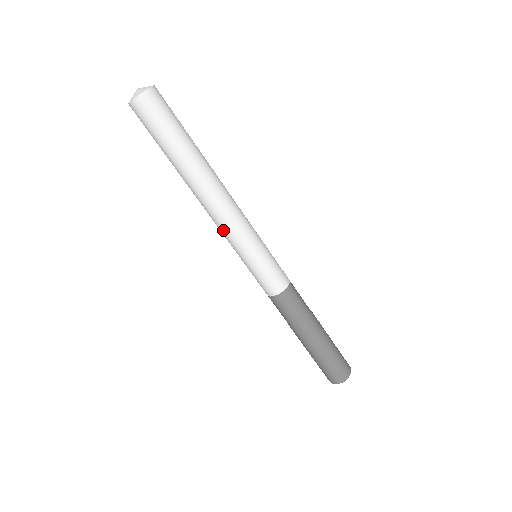
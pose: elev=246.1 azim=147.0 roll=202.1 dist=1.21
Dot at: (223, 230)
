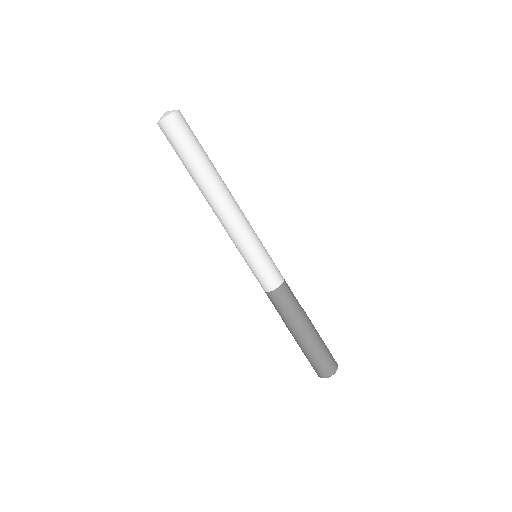
Dot at: (231, 230)
